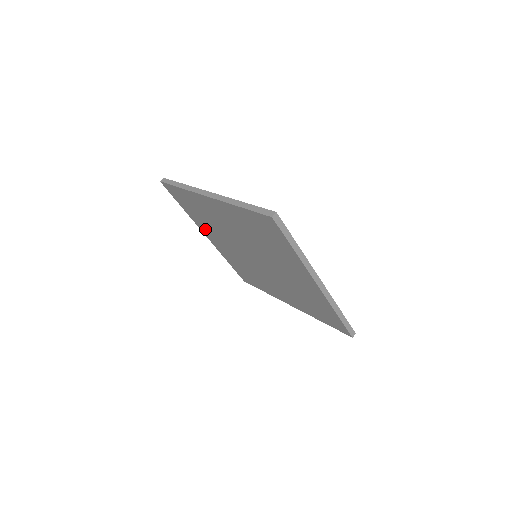
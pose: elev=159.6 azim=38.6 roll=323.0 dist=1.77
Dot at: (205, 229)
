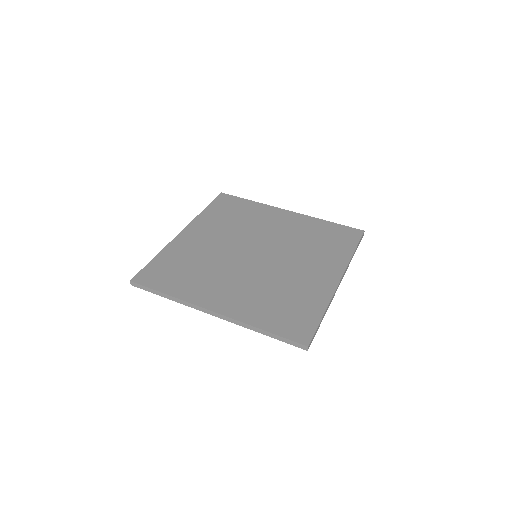
Dot at: occluded
